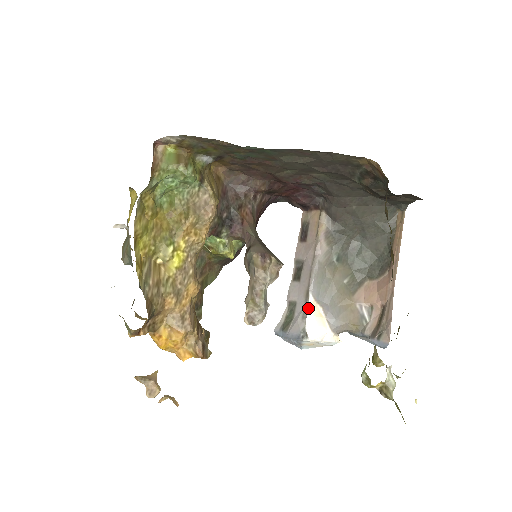
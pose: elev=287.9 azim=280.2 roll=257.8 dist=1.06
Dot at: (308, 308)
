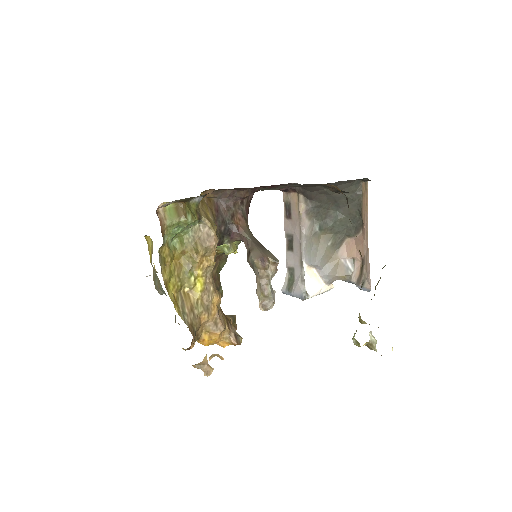
Dot at: (304, 273)
